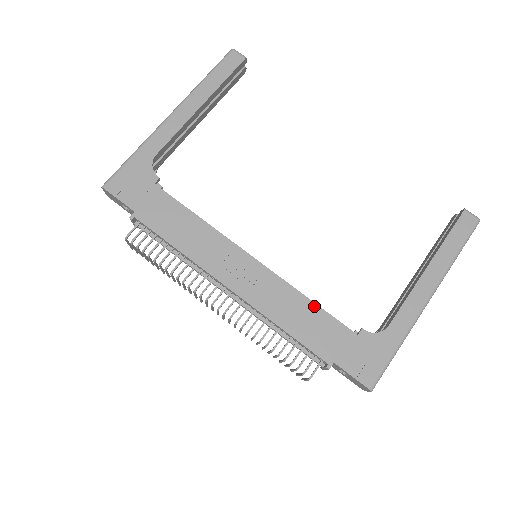
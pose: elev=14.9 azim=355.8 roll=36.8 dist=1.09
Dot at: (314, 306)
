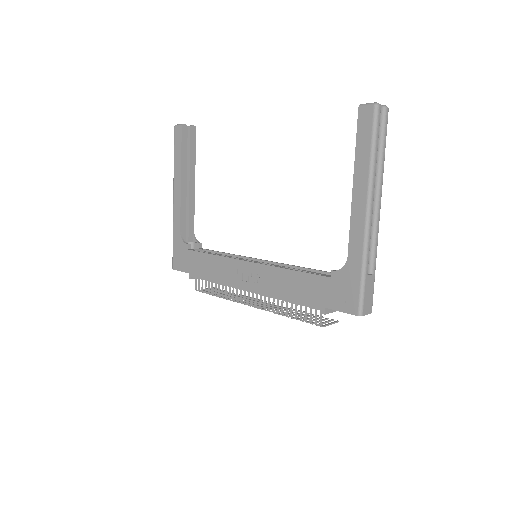
Dot at: (295, 273)
